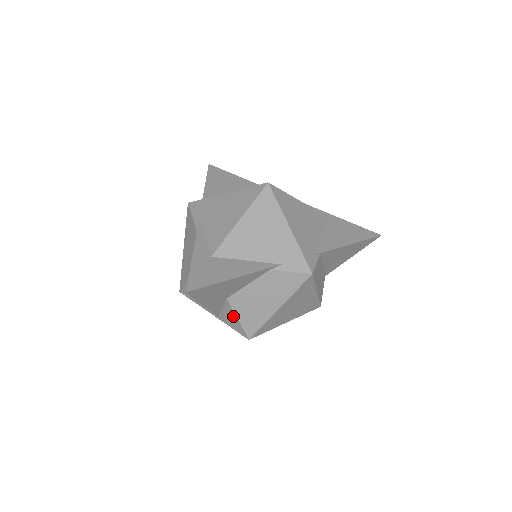
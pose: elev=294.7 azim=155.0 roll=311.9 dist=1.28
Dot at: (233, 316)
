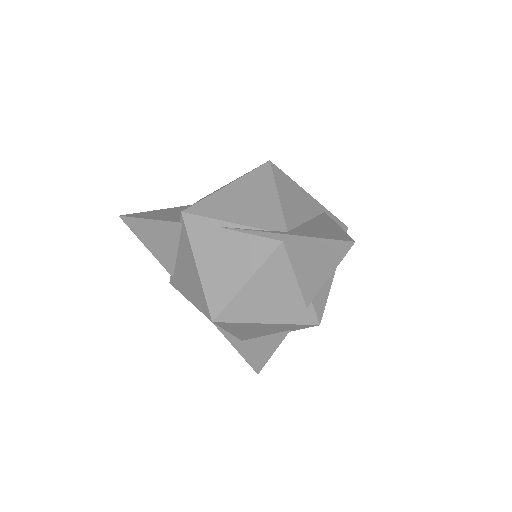
Dot at: occluded
